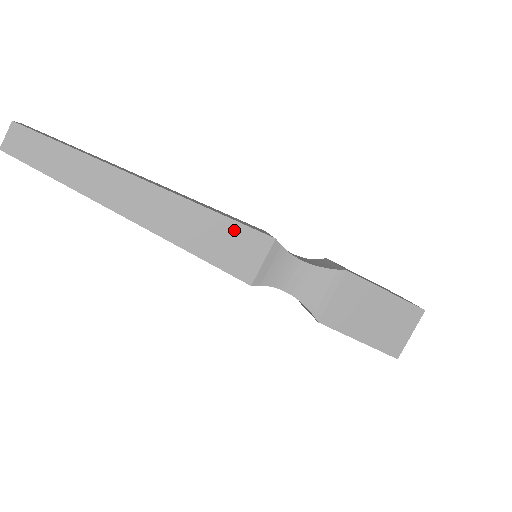
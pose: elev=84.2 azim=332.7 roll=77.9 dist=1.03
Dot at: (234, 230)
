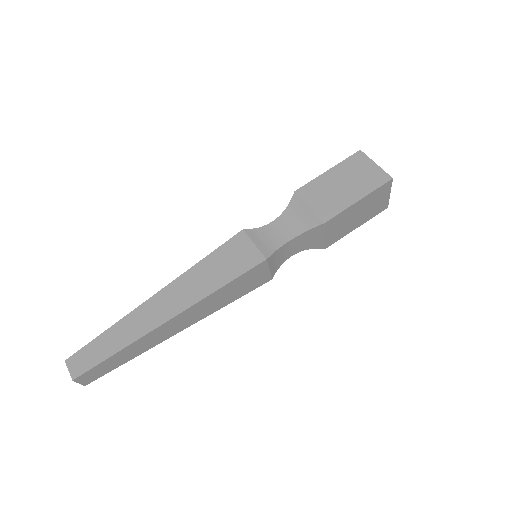
Dot at: (238, 281)
